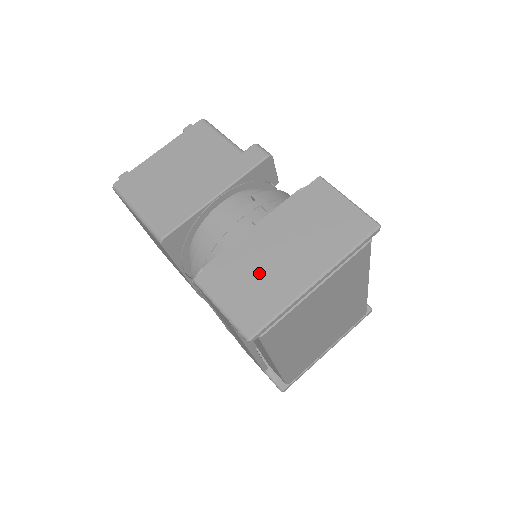
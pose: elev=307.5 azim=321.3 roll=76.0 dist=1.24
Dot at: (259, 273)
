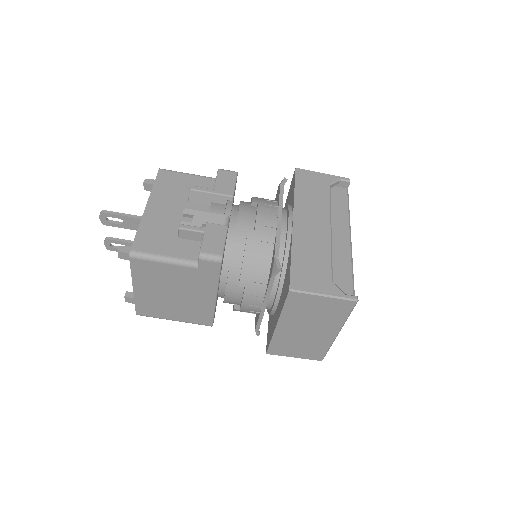
Dot at: (301, 342)
